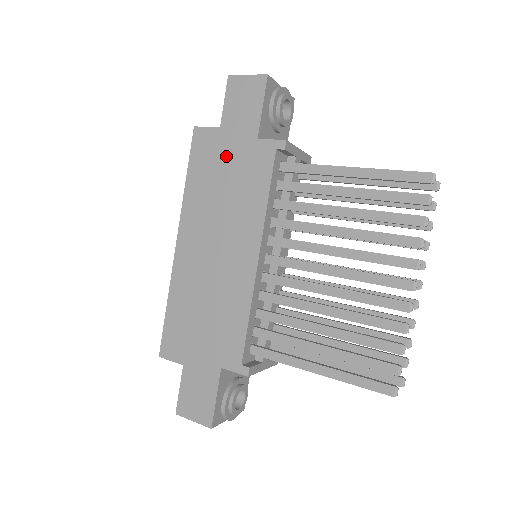
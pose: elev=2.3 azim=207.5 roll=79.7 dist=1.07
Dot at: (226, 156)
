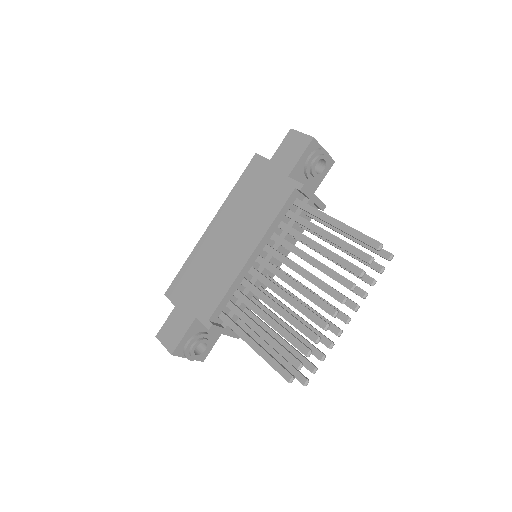
Dot at: (265, 180)
